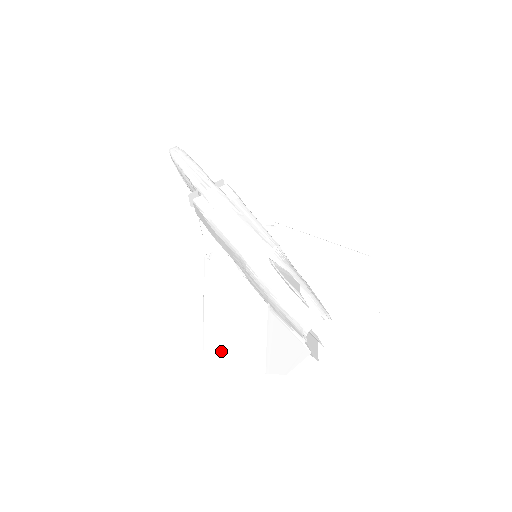
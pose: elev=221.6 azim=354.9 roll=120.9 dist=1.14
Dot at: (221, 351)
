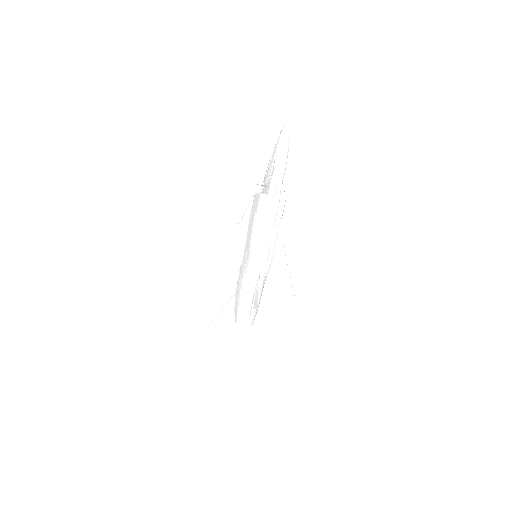
Dot at: (199, 297)
